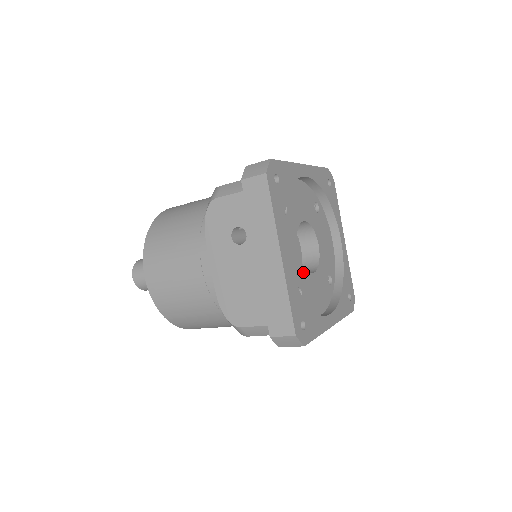
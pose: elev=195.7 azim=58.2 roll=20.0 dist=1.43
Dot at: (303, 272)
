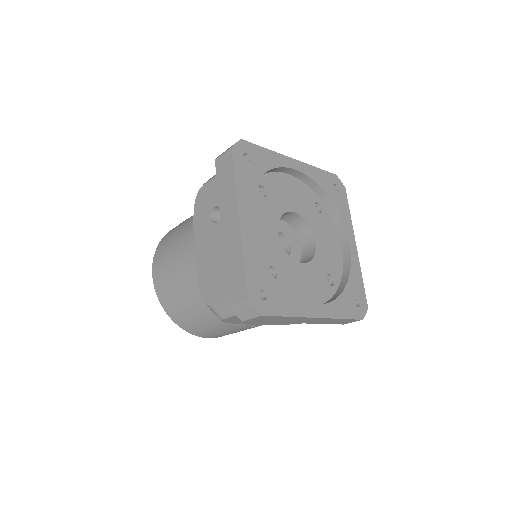
Dot at: (284, 256)
